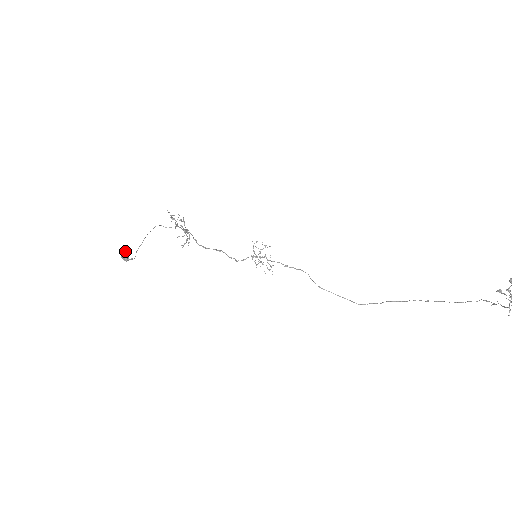
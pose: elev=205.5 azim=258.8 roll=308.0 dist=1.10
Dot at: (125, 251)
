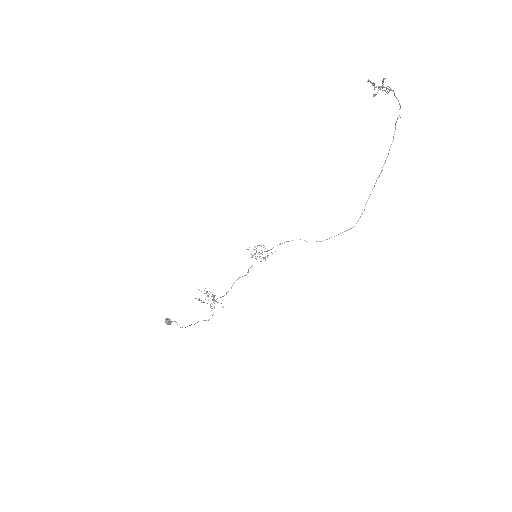
Dot at: (166, 319)
